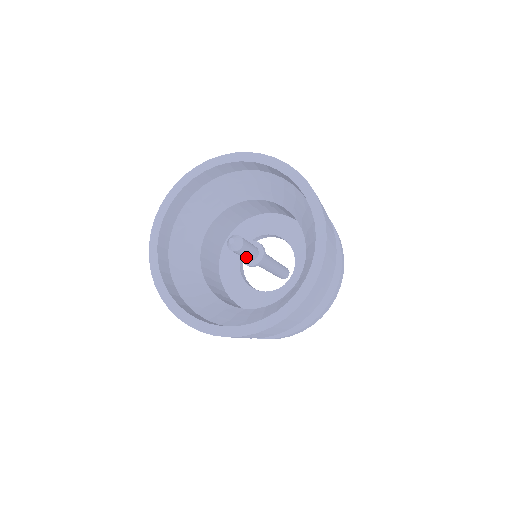
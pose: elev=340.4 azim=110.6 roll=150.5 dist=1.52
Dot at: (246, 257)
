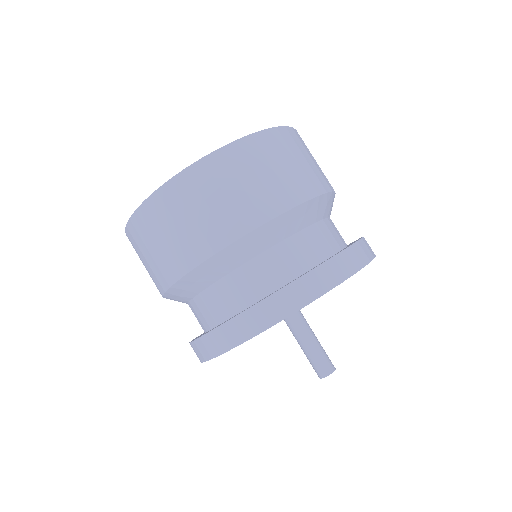
Dot at: occluded
